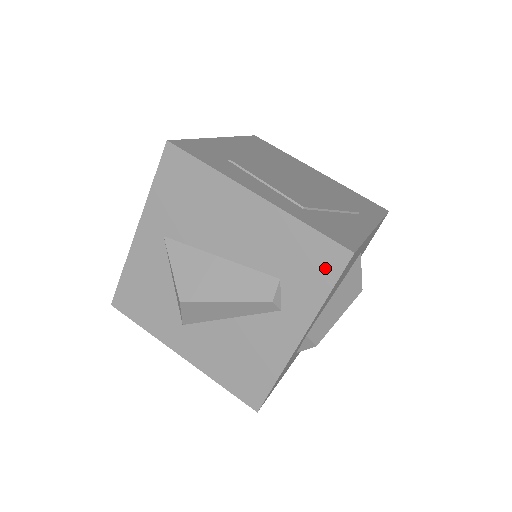
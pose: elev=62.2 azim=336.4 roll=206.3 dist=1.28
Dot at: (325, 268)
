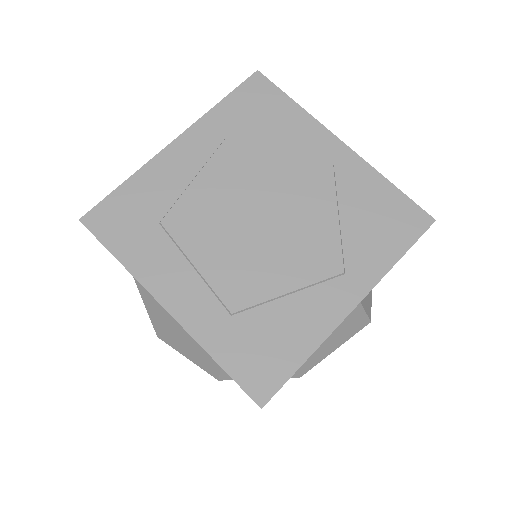
Dot at: occluded
